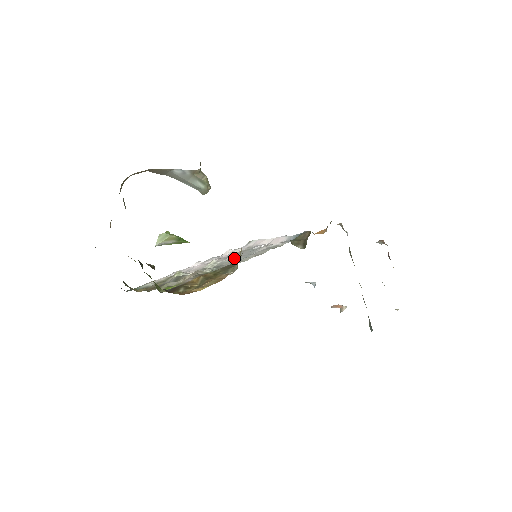
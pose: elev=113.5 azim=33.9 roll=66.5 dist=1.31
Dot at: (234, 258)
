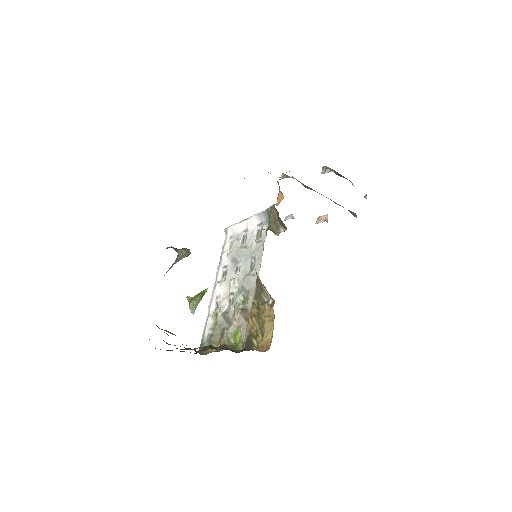
Dot at: (242, 268)
